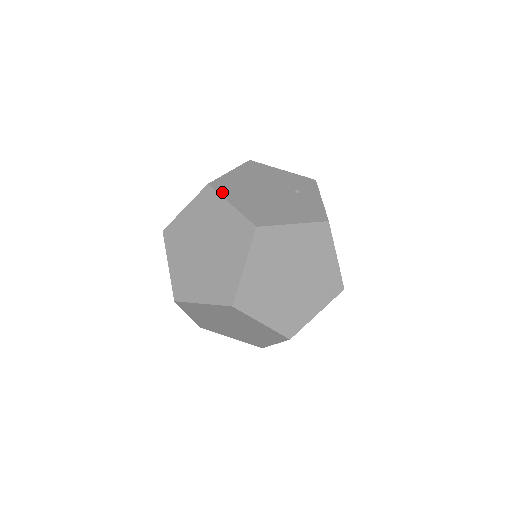
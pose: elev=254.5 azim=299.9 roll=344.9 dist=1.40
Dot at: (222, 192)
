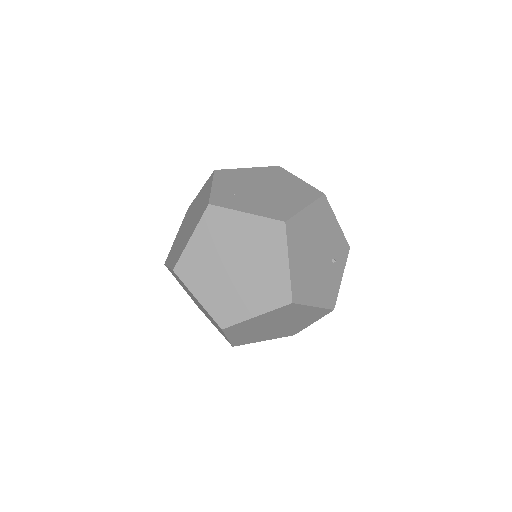
Dot at: (290, 241)
